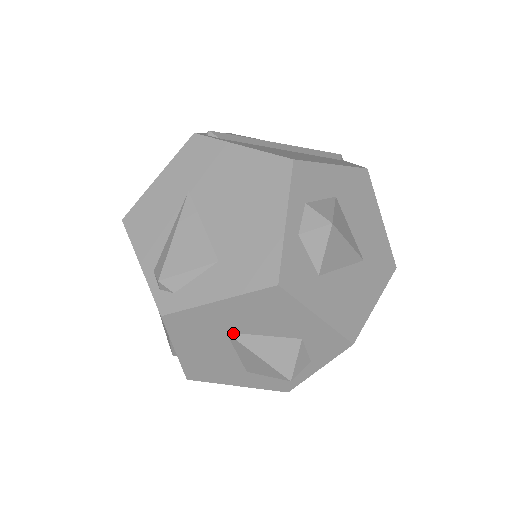
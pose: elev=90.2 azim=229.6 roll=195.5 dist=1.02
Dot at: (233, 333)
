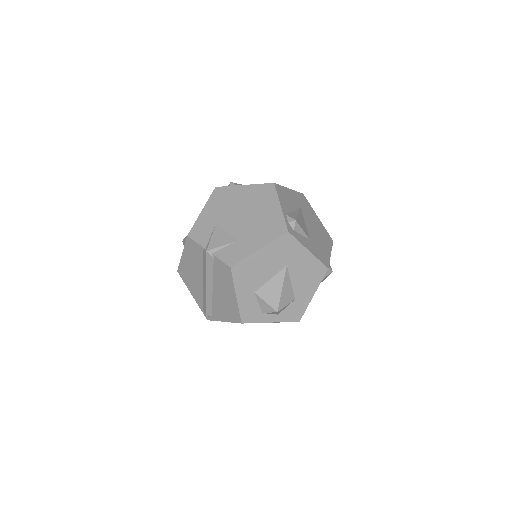
Dot at: (288, 269)
